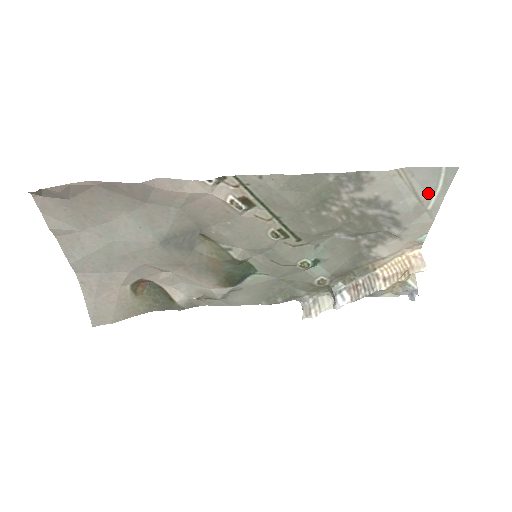
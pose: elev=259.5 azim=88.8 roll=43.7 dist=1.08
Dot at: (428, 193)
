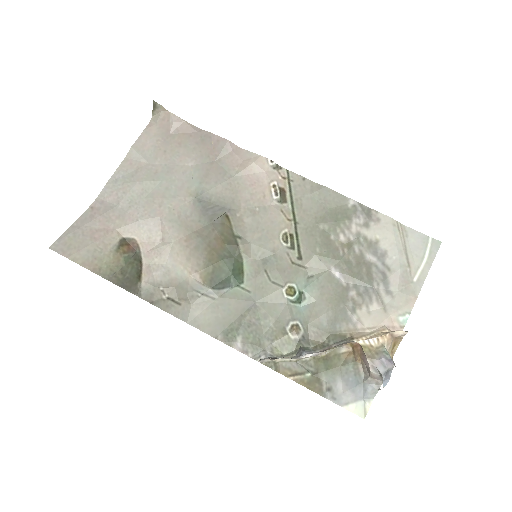
Dot at: (416, 262)
